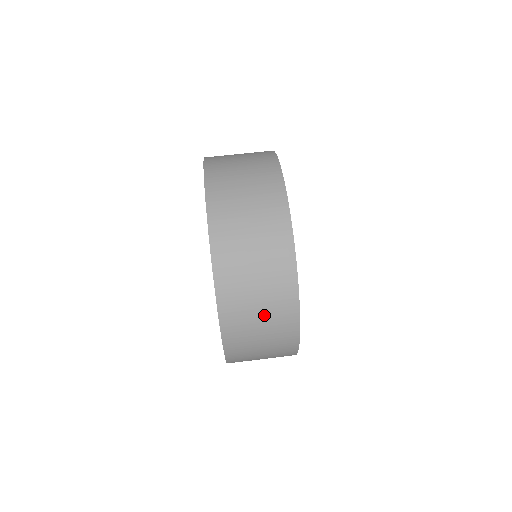
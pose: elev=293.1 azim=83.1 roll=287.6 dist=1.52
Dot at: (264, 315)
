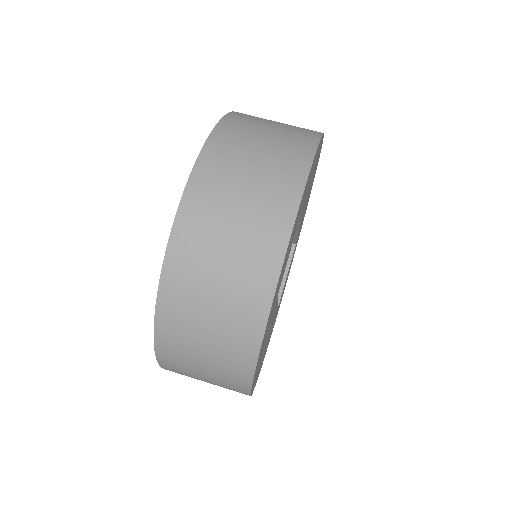
Dot at: (217, 314)
